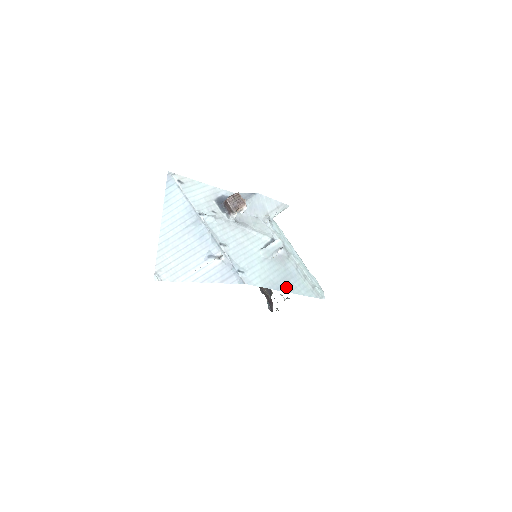
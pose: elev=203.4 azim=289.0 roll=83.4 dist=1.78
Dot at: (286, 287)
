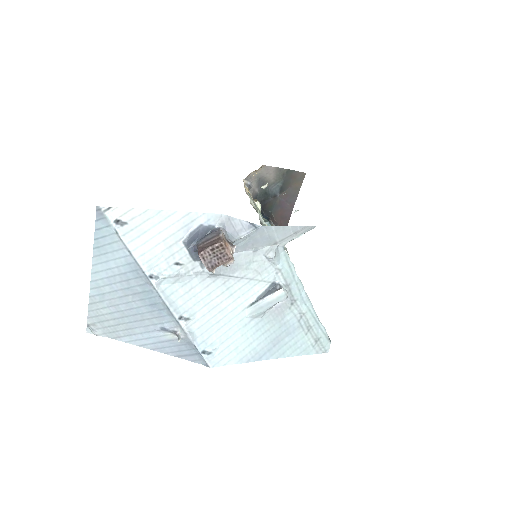
Dot at: (274, 351)
